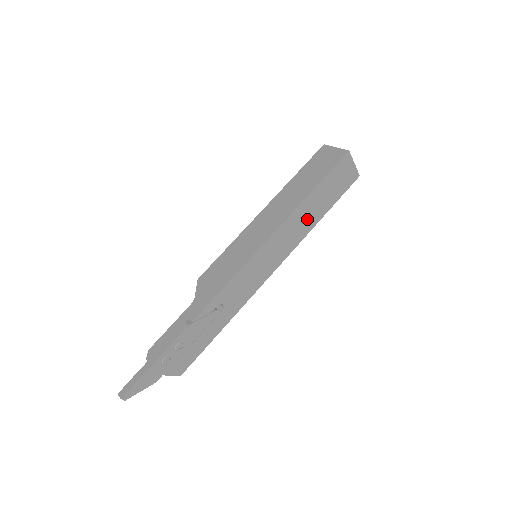
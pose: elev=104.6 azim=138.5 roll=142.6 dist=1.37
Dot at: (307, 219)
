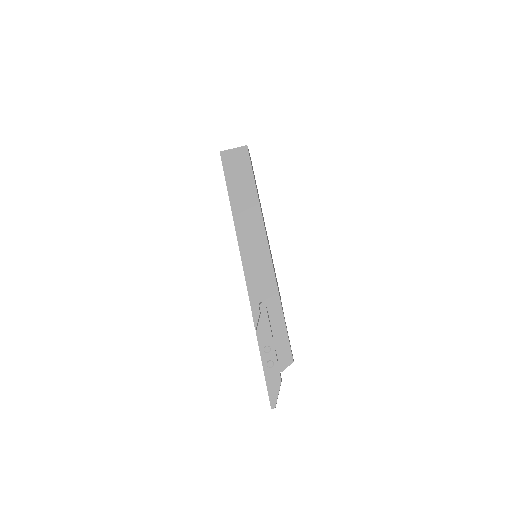
Dot at: (248, 205)
